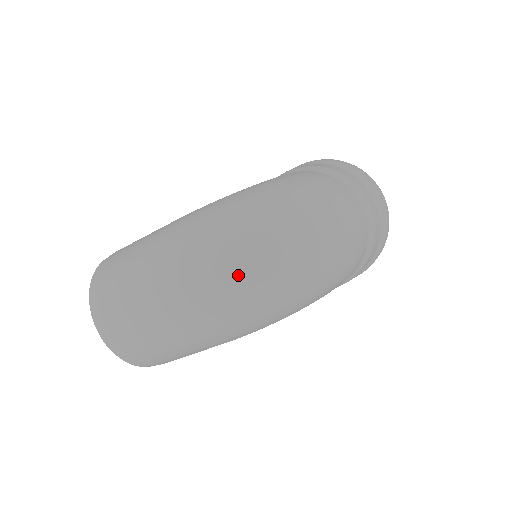
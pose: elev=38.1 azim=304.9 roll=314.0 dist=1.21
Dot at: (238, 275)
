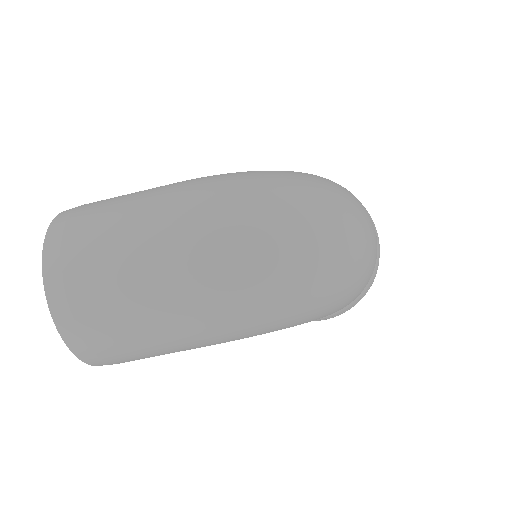
Dot at: (277, 246)
